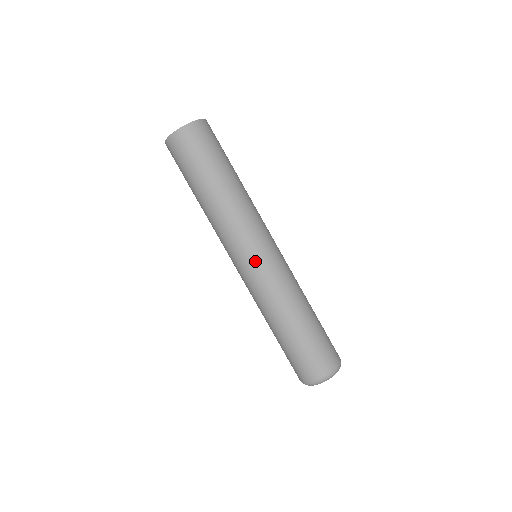
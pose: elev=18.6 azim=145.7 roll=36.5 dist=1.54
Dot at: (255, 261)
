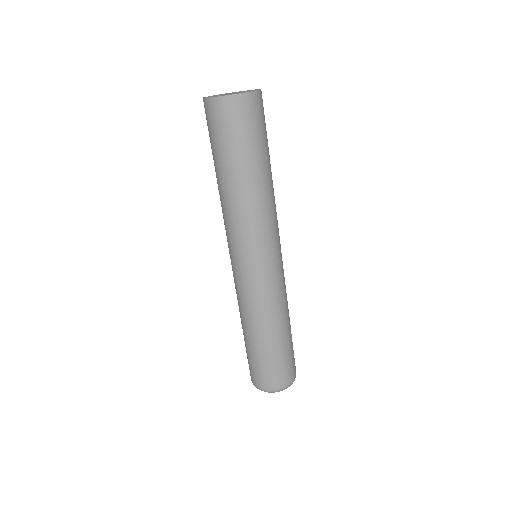
Dot at: (272, 265)
